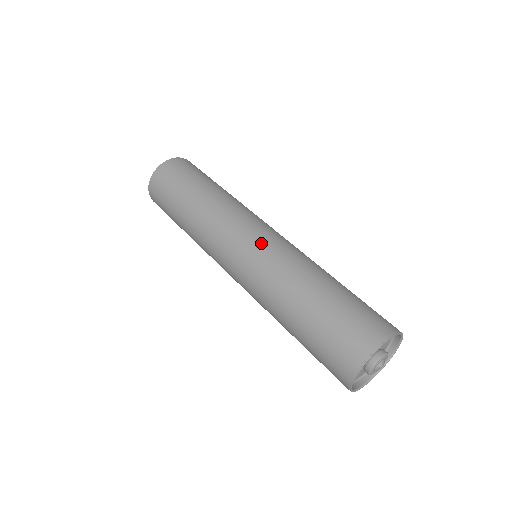
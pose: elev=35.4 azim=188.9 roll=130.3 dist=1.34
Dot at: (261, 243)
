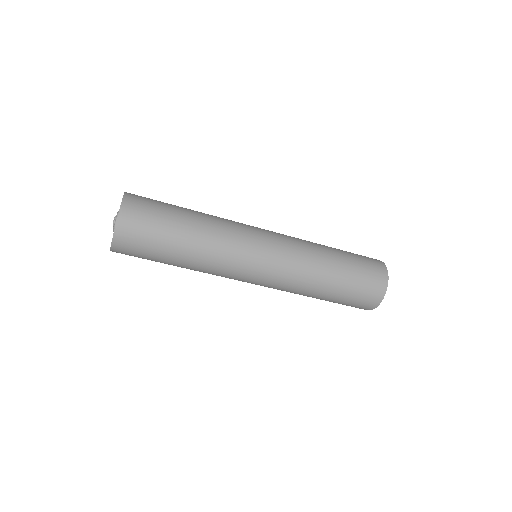
Dot at: (275, 259)
